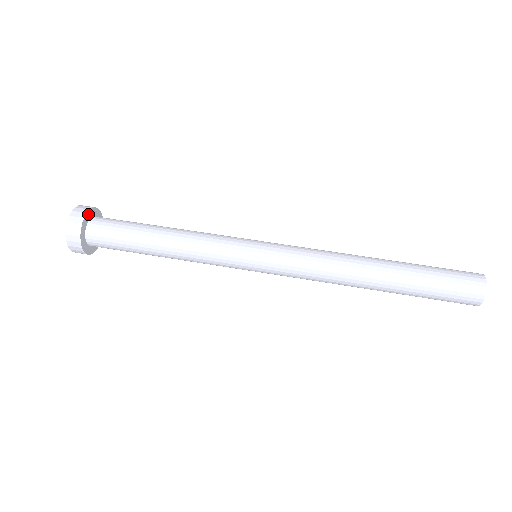
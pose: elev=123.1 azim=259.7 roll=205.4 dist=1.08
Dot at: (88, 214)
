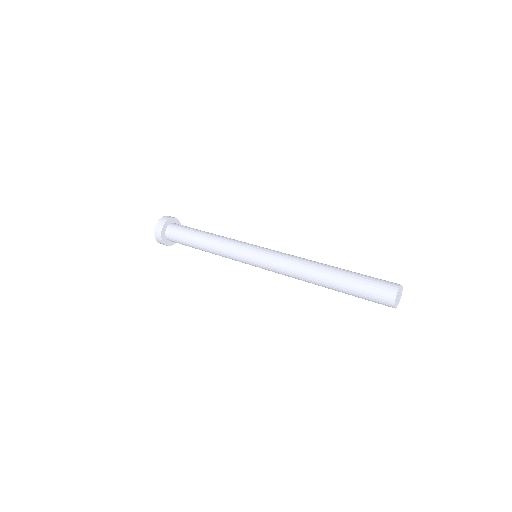
Dot at: (173, 219)
